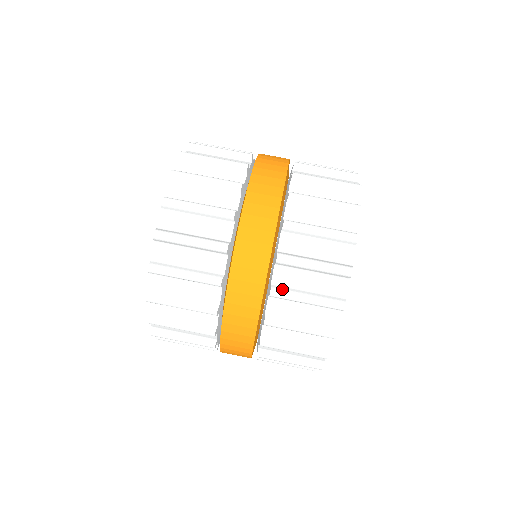
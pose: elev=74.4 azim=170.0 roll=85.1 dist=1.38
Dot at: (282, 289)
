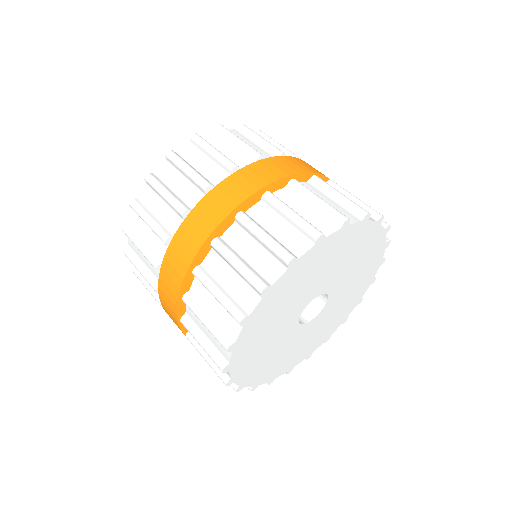
Dot at: (191, 300)
